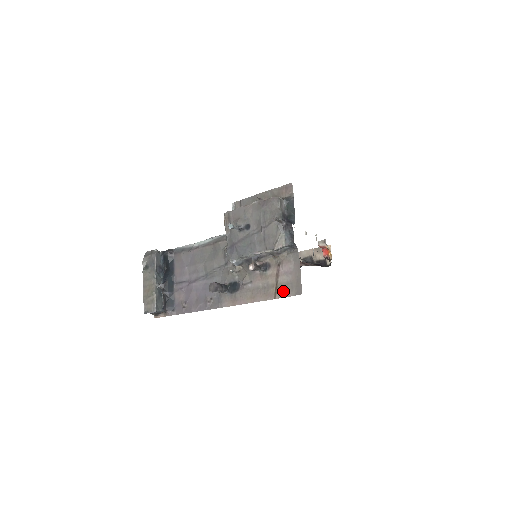
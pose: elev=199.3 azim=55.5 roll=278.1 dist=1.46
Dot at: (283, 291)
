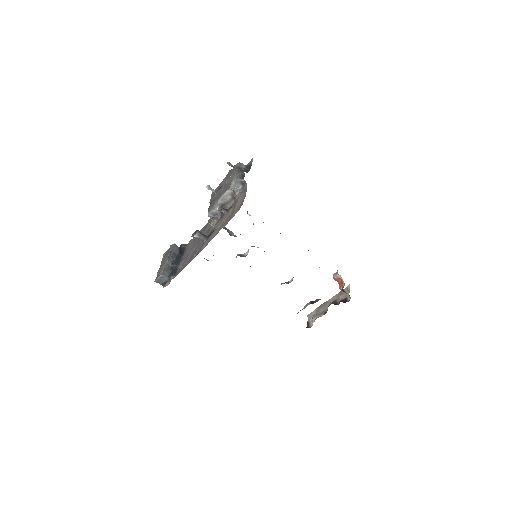
Dot at: (235, 213)
